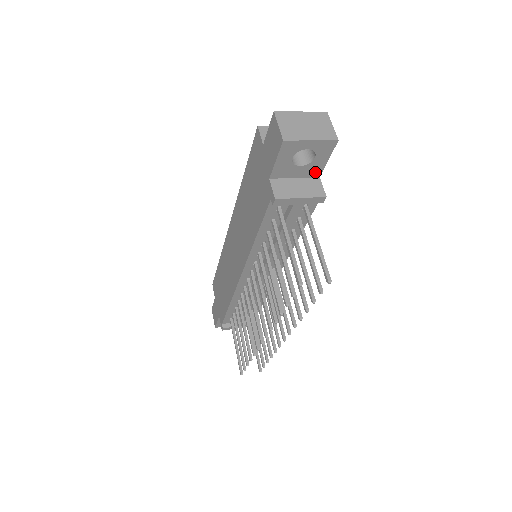
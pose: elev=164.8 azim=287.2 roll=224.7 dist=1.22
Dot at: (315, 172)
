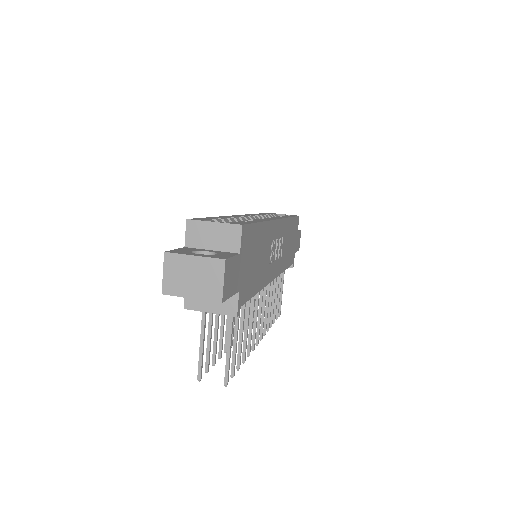
Dot at: occluded
